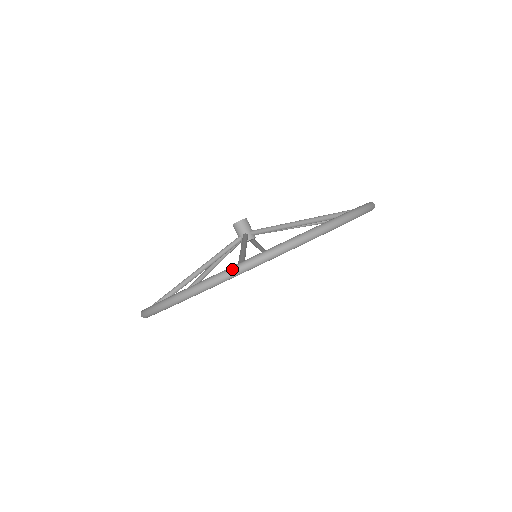
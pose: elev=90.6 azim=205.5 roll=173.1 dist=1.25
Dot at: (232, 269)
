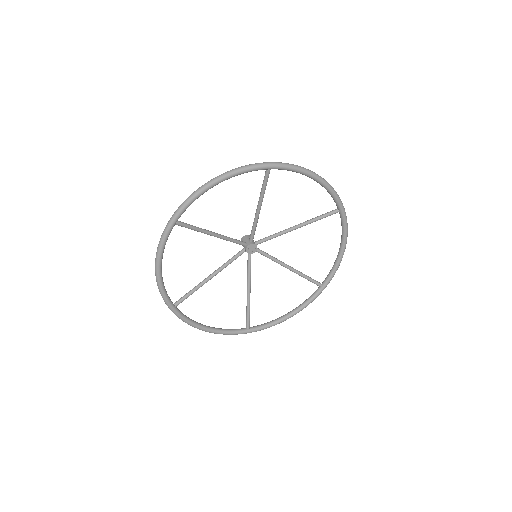
Dot at: (167, 223)
